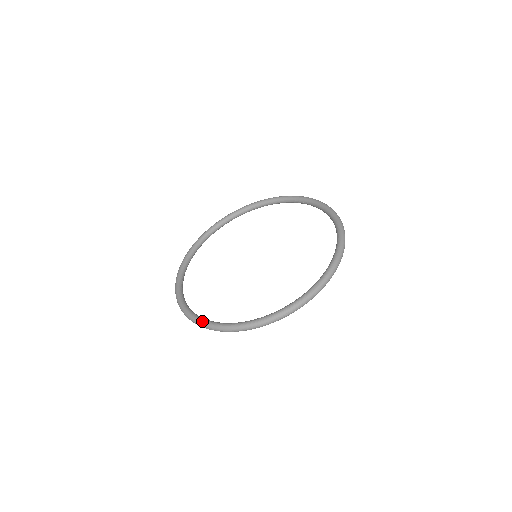
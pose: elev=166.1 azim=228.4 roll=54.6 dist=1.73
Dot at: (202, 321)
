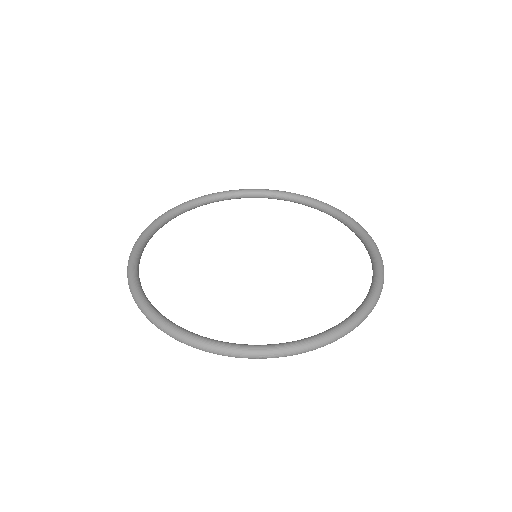
Dot at: (151, 310)
